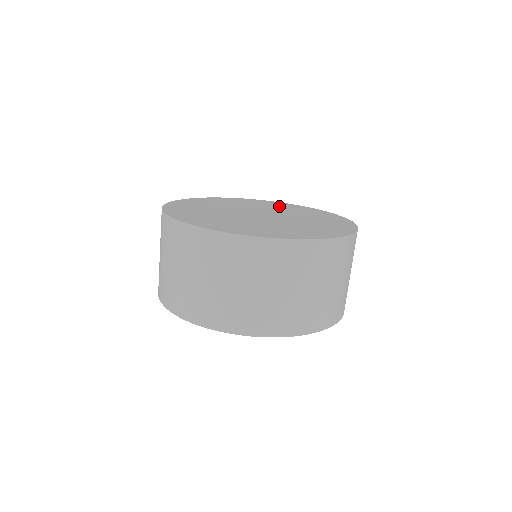
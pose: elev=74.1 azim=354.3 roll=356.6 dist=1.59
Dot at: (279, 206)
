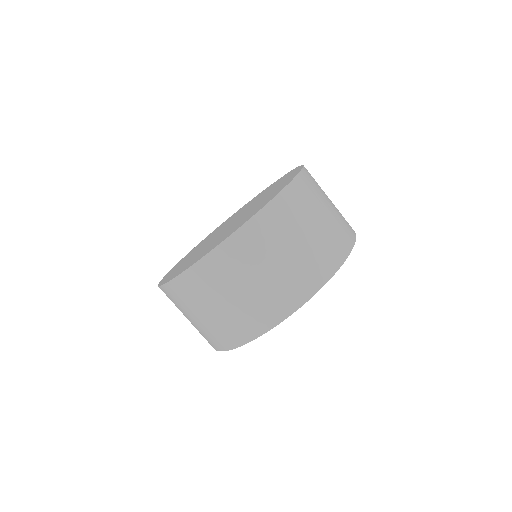
Dot at: occluded
